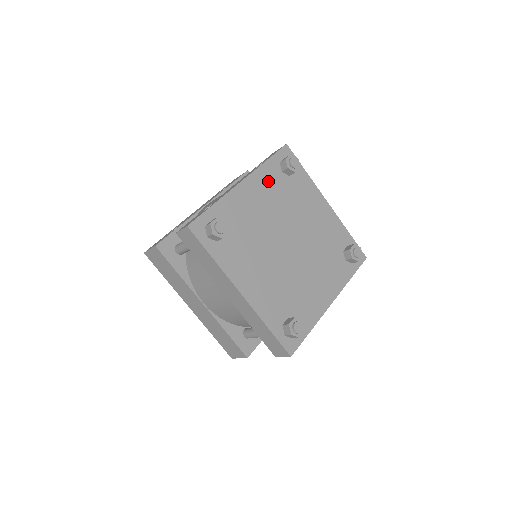
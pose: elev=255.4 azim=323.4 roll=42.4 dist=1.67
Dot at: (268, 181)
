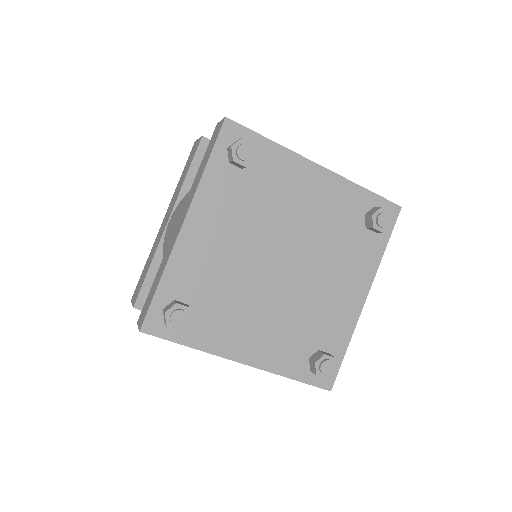
Dot at: (342, 201)
